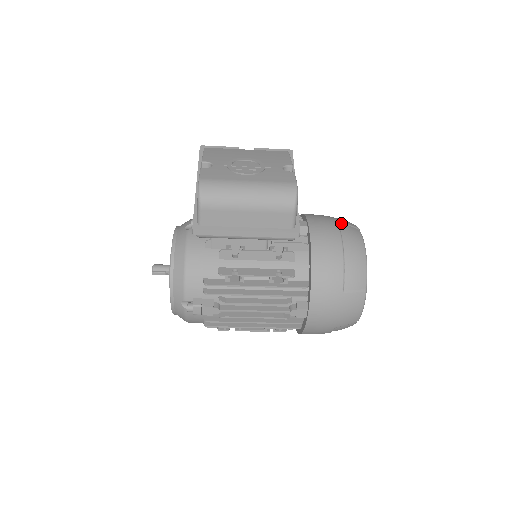
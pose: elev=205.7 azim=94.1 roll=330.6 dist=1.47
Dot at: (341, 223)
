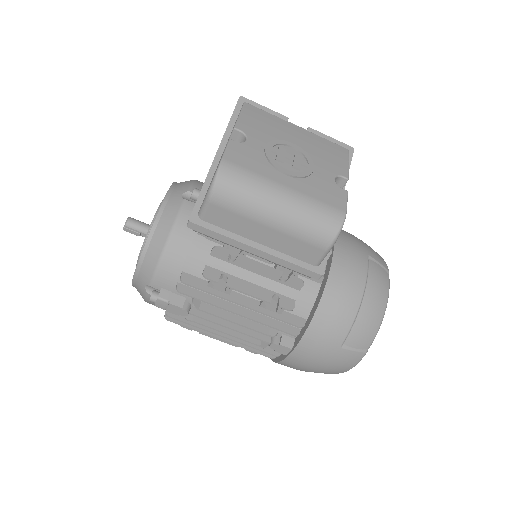
Dot at: (372, 259)
